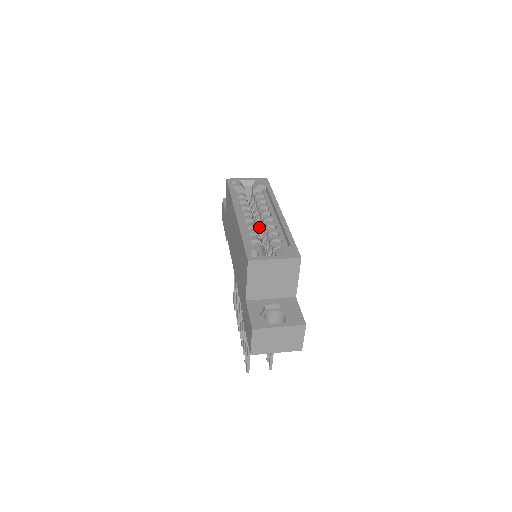
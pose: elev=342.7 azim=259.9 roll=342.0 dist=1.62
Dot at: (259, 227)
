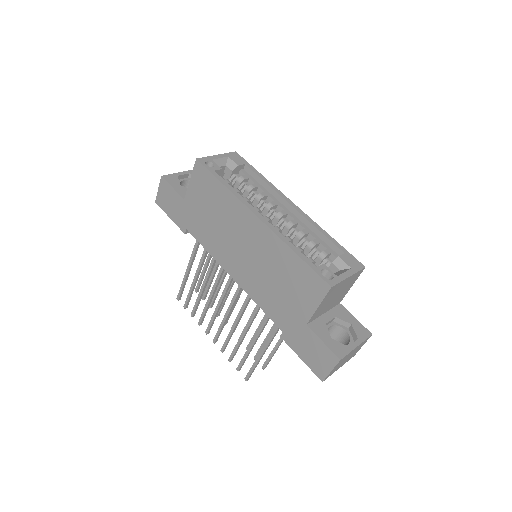
Dot at: occluded
